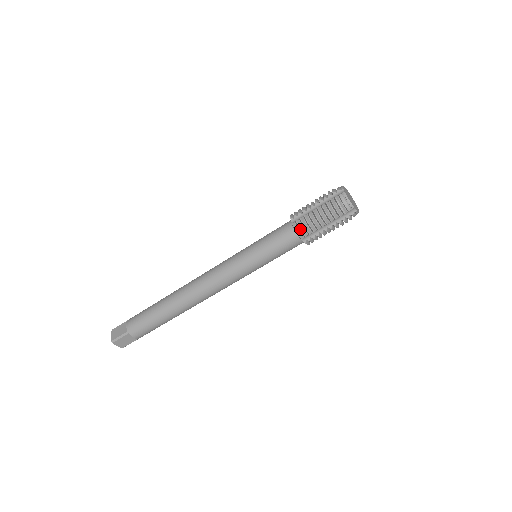
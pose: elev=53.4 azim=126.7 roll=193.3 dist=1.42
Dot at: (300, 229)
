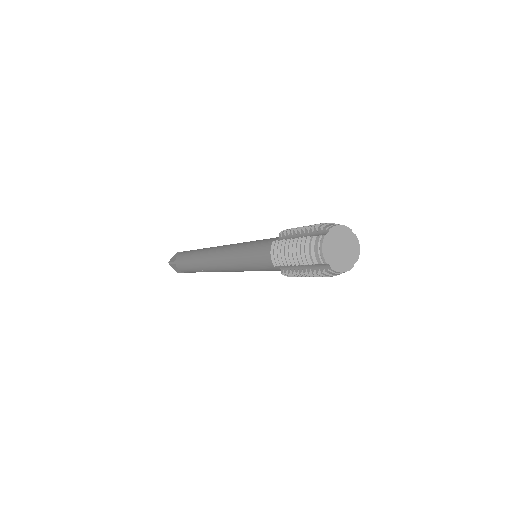
Dot at: (273, 253)
